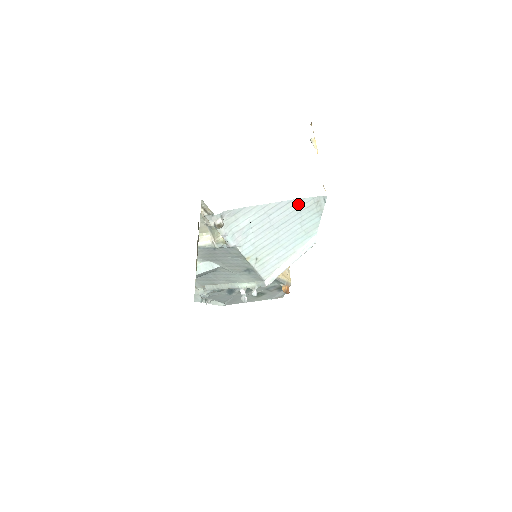
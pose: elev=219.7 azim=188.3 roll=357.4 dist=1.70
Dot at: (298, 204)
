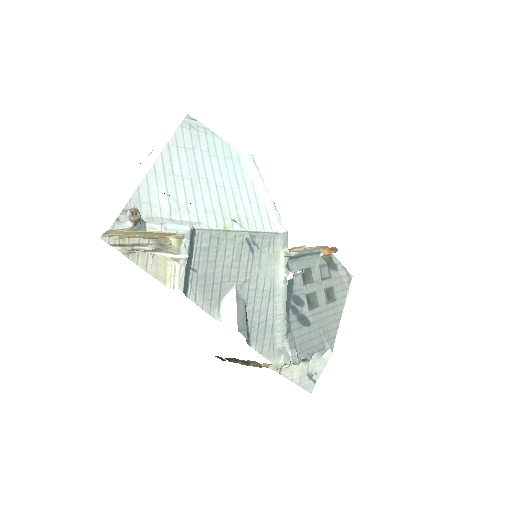
Dot at: (179, 143)
